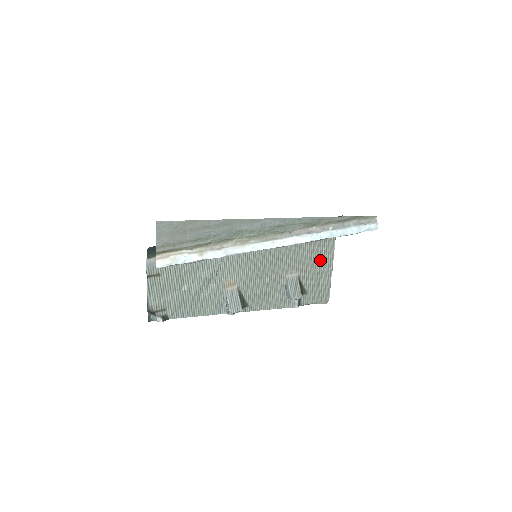
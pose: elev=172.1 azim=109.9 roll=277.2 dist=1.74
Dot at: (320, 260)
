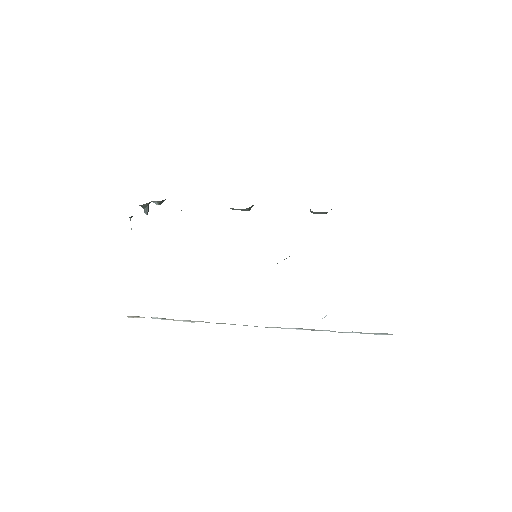
Dot at: occluded
